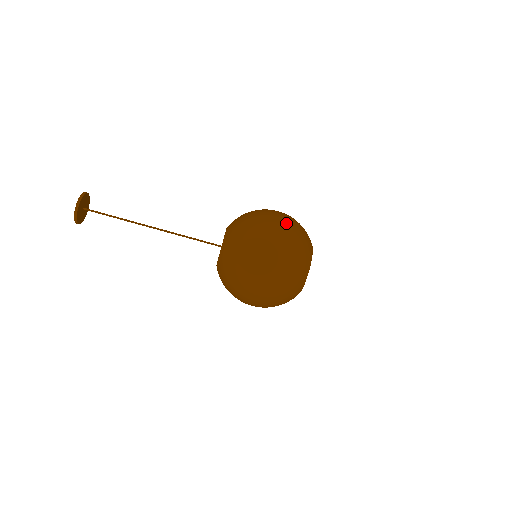
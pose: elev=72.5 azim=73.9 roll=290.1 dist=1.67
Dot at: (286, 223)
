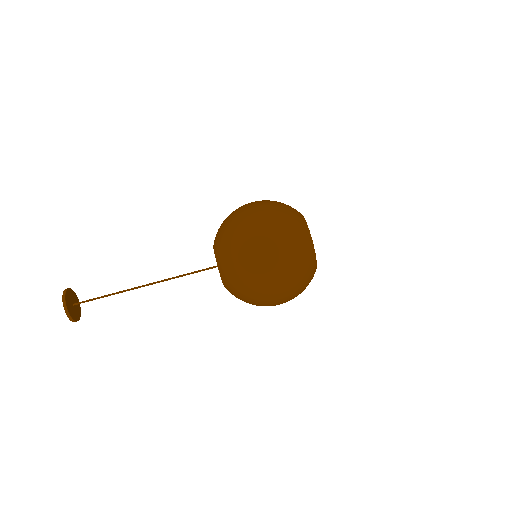
Dot at: (262, 205)
